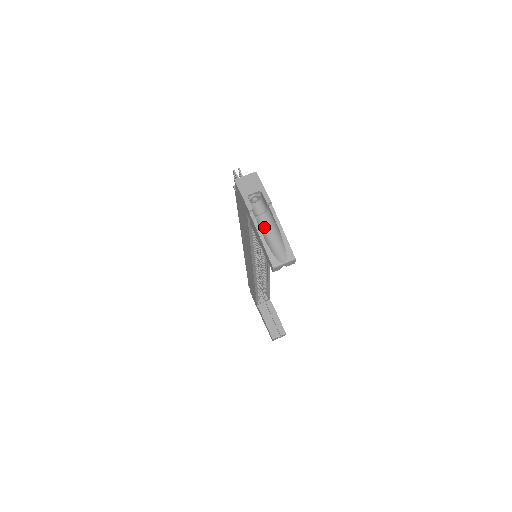
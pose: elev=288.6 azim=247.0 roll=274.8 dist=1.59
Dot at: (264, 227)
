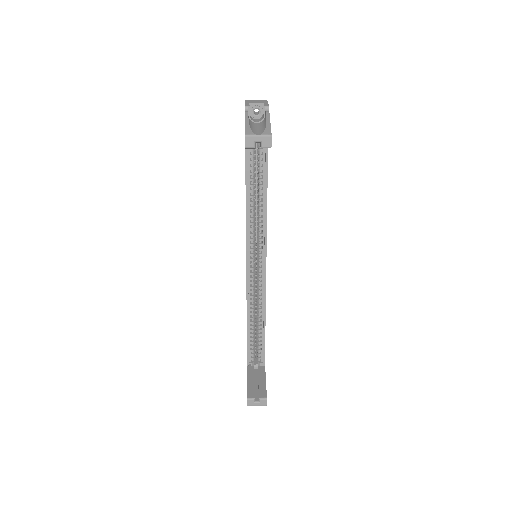
Dot at: (255, 125)
